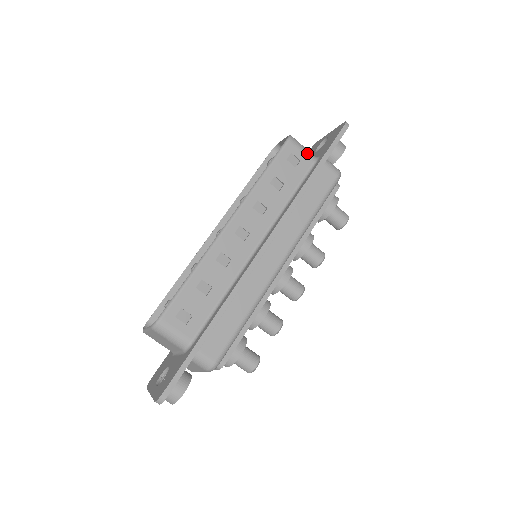
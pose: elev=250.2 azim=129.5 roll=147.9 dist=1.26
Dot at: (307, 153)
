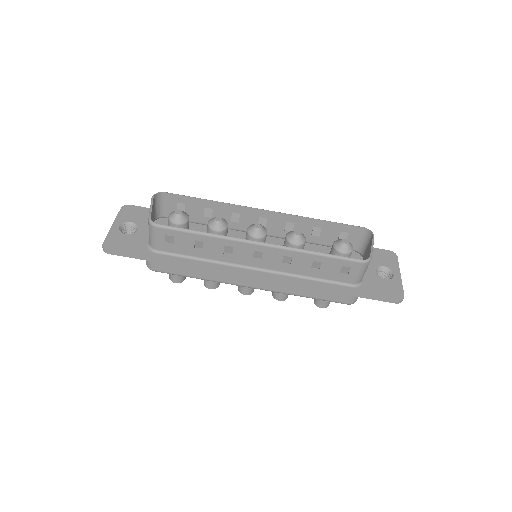
Dot at: (358, 277)
